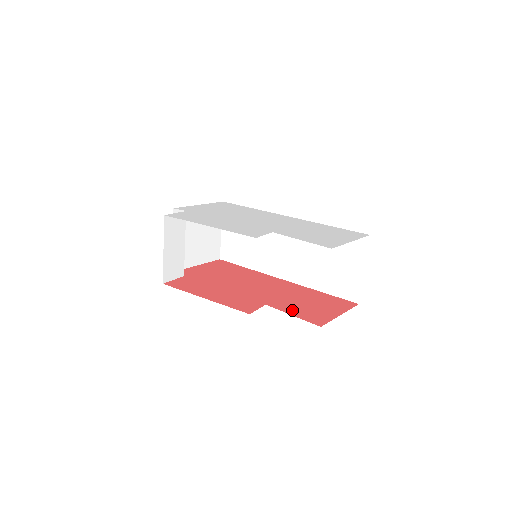
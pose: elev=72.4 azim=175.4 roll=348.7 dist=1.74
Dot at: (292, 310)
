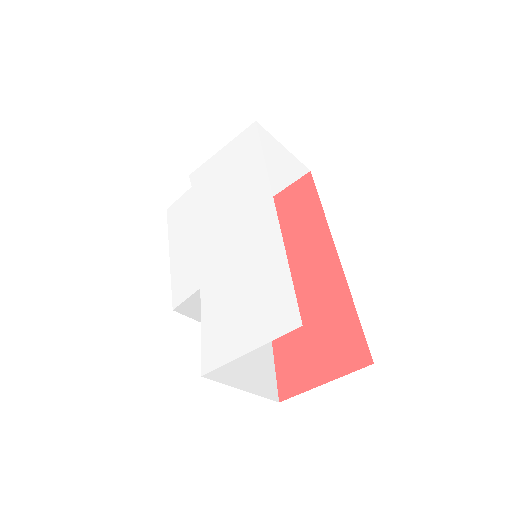
Dot at: (282, 348)
